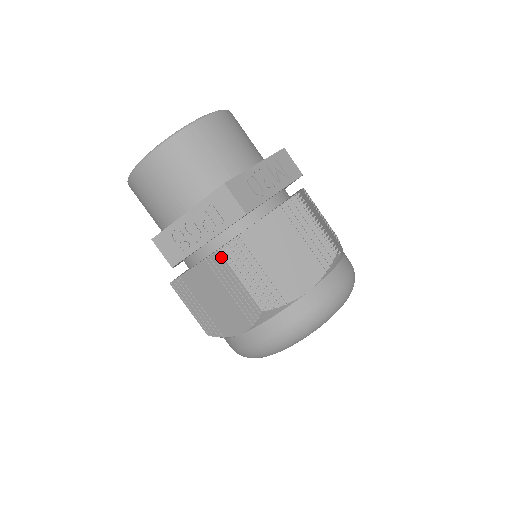
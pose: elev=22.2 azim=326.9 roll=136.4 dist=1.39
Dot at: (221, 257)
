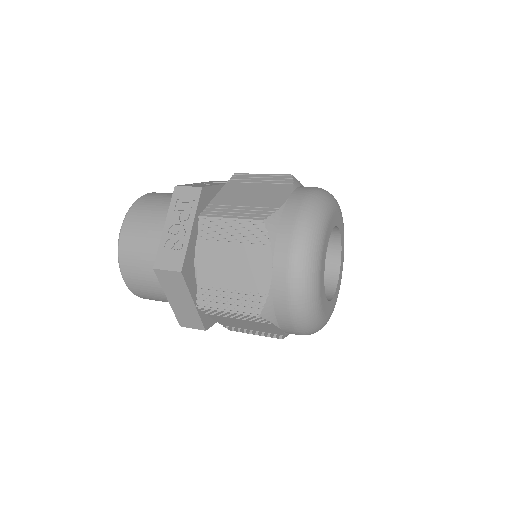
Dot at: (205, 219)
